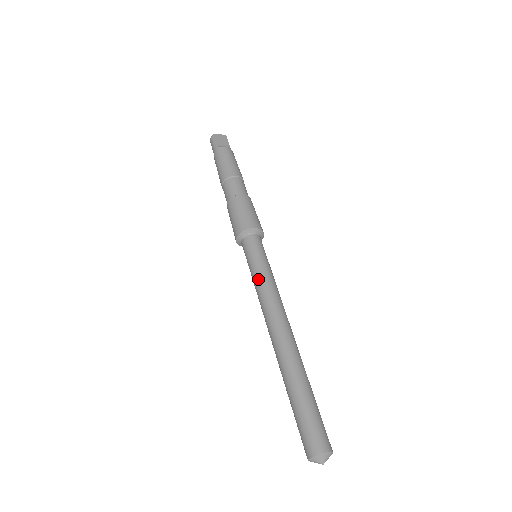
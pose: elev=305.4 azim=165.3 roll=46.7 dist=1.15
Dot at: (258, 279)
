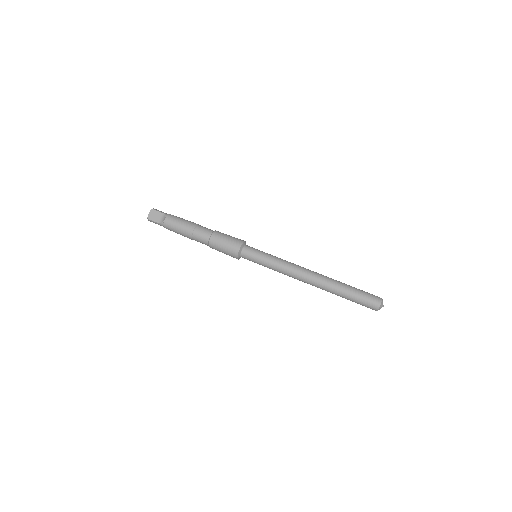
Dot at: (273, 269)
